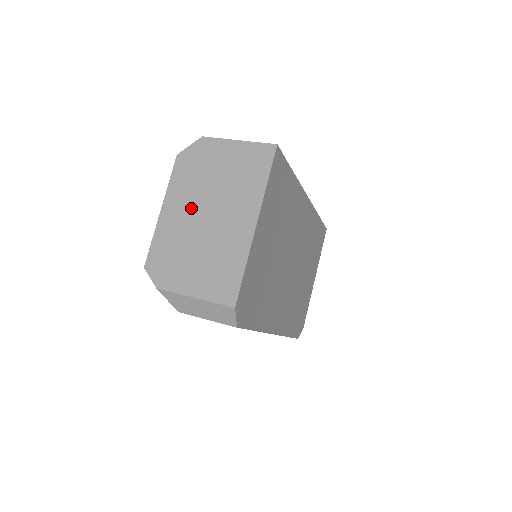
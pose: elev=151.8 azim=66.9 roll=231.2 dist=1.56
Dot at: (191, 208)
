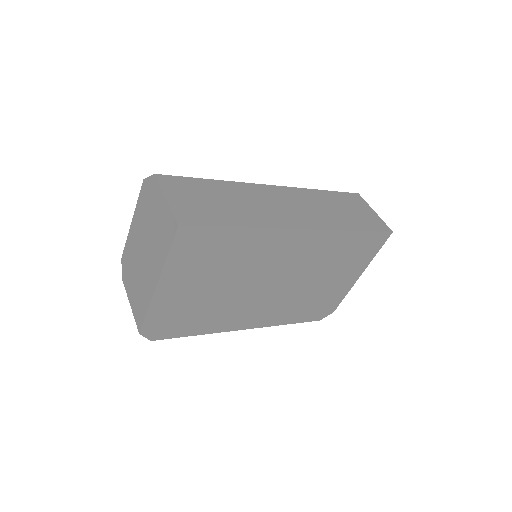
Dot at: (140, 236)
